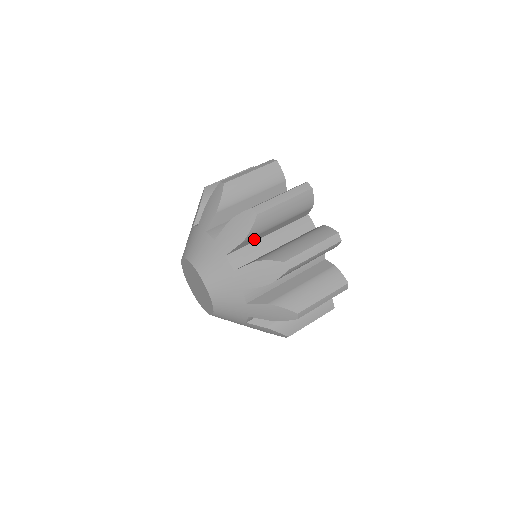
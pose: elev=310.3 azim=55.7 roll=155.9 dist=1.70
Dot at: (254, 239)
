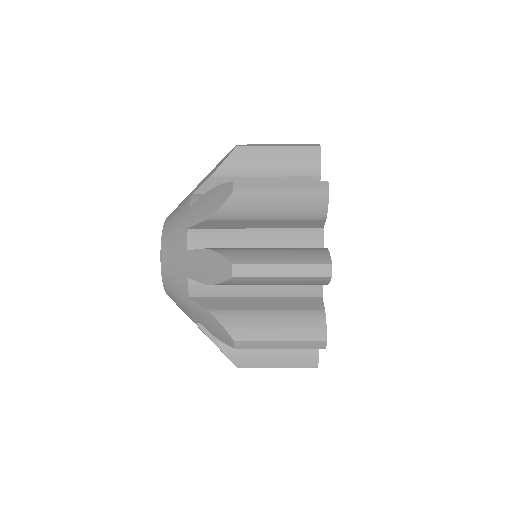
Dot at: (230, 224)
